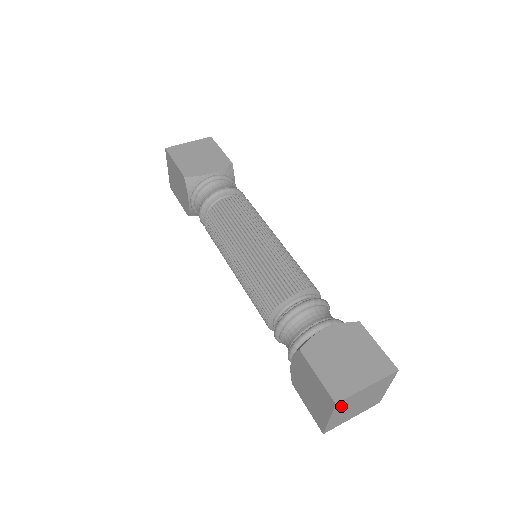
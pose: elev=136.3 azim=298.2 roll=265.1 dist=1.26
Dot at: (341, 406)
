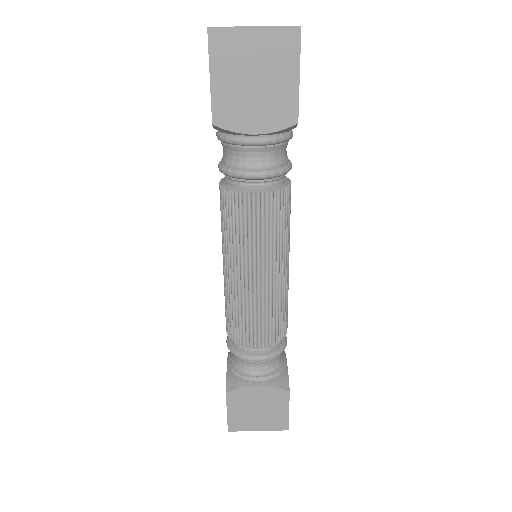
Dot at: occluded
